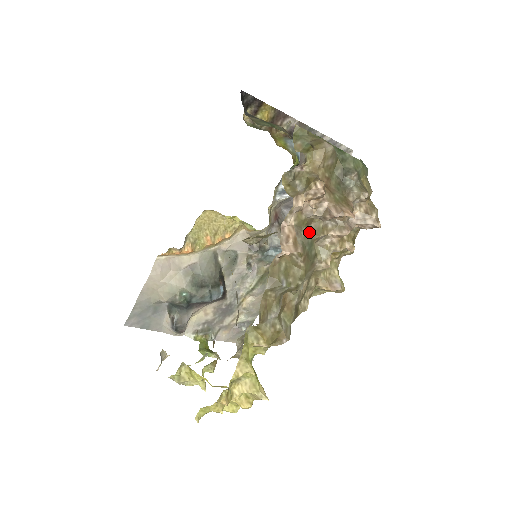
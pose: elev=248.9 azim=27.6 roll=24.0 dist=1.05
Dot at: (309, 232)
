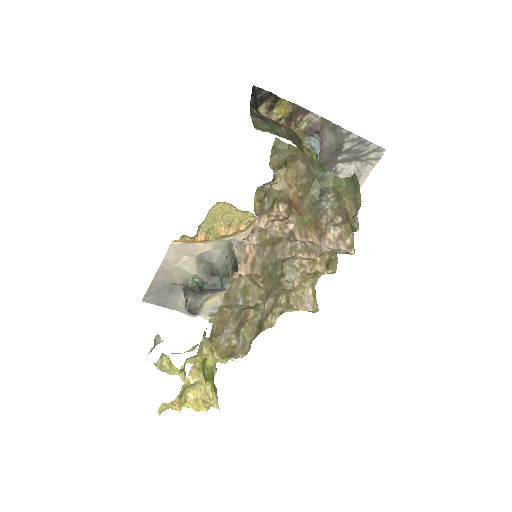
Dot at: (275, 252)
